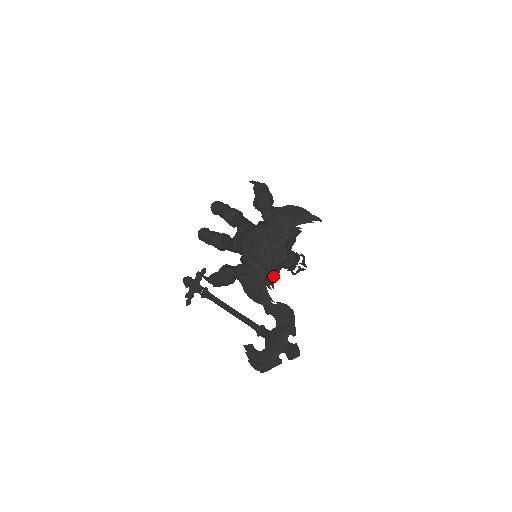
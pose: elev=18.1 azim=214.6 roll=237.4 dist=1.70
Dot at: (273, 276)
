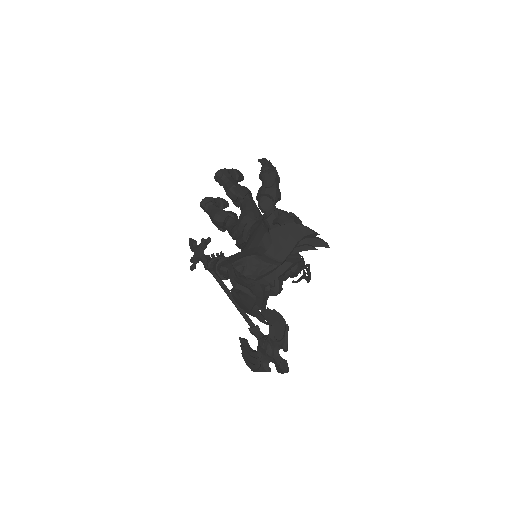
Dot at: (264, 303)
